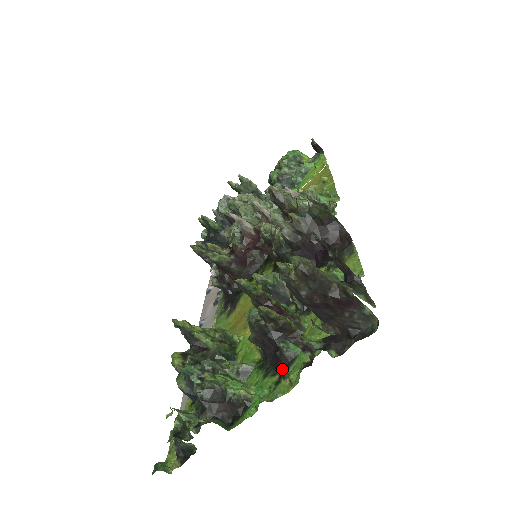
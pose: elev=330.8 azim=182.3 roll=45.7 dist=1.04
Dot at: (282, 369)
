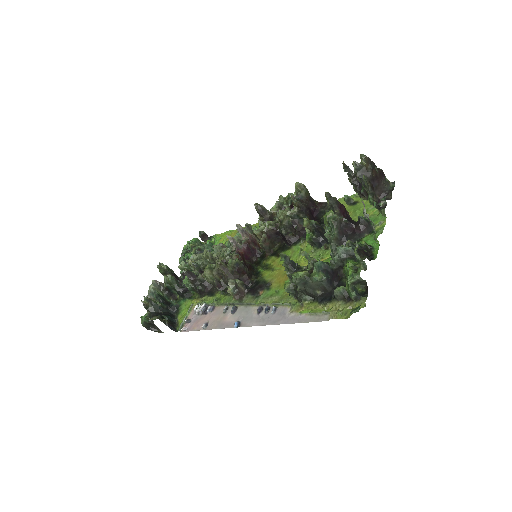
Dot at: (368, 228)
